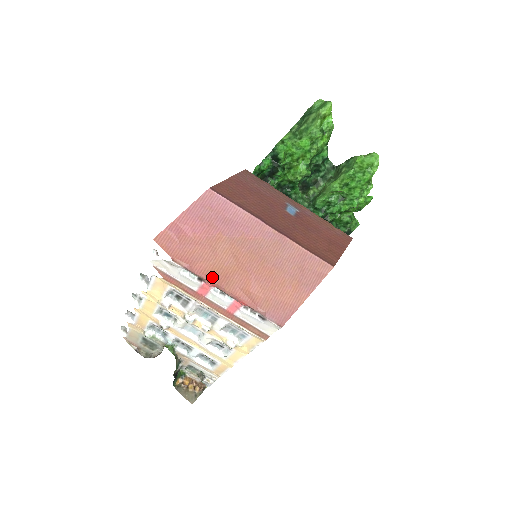
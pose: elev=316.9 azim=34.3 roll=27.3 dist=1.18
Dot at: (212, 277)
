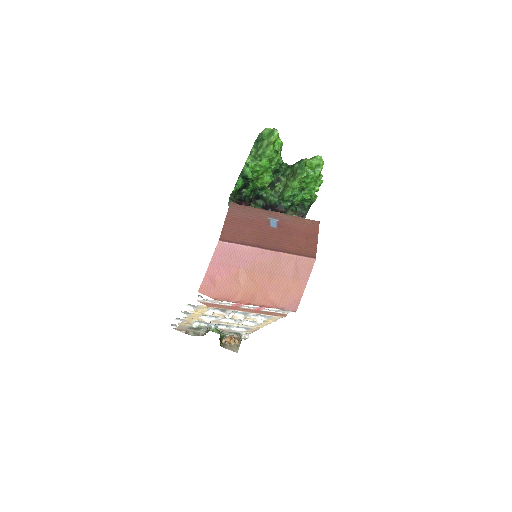
Dot at: (243, 300)
